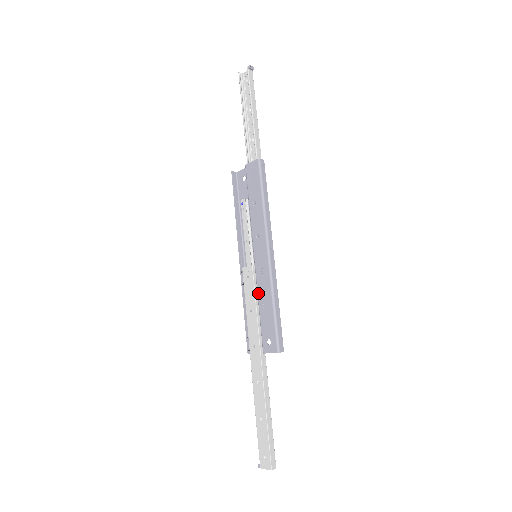
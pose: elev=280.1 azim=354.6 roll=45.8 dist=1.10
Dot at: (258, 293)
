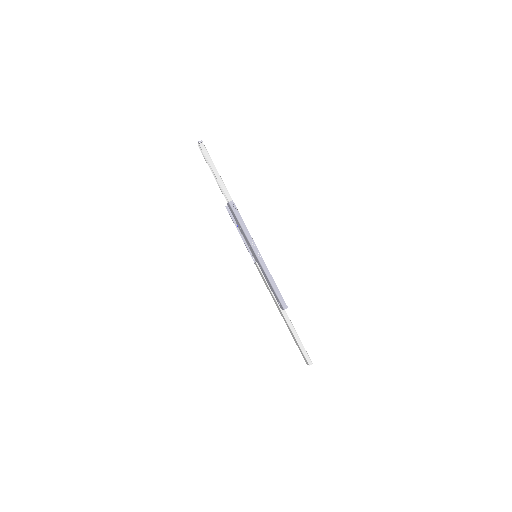
Dot at: (265, 278)
